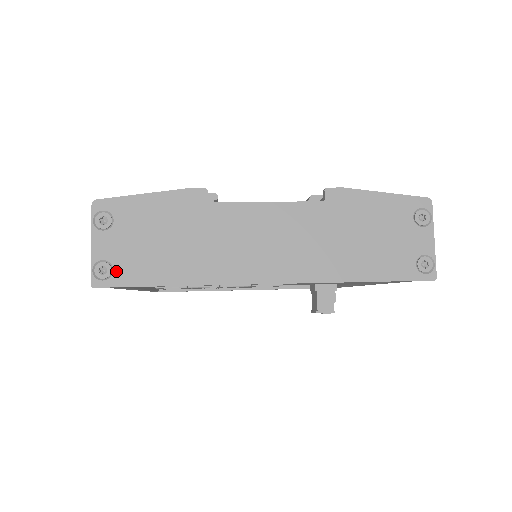
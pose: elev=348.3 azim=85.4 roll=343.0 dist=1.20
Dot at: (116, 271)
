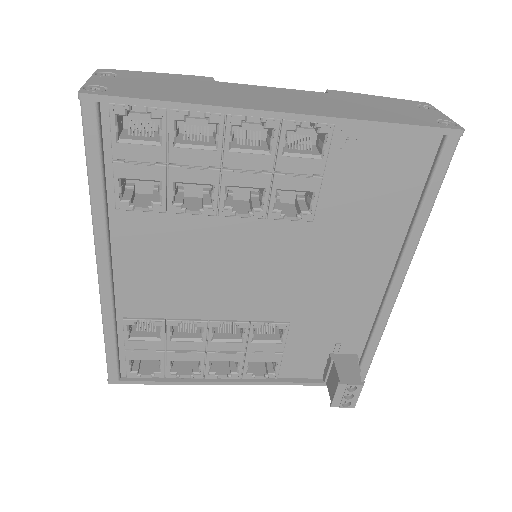
Dot at: (111, 90)
